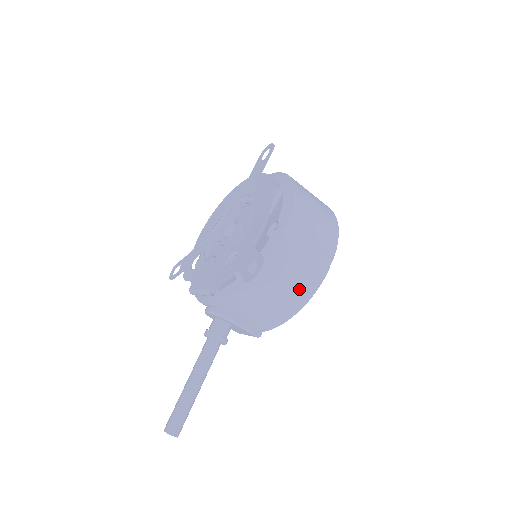
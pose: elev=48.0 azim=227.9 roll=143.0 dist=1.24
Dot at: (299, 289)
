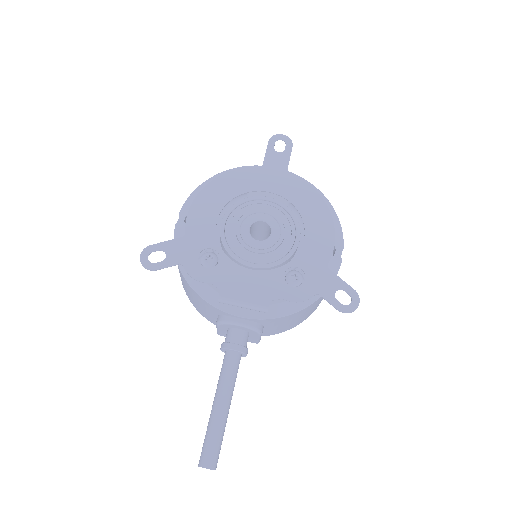
Dot at: occluded
